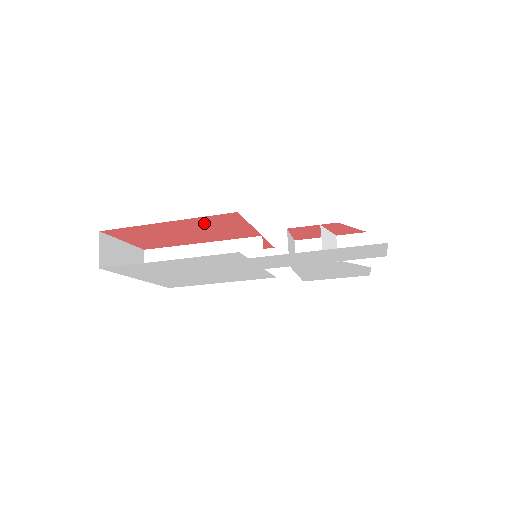
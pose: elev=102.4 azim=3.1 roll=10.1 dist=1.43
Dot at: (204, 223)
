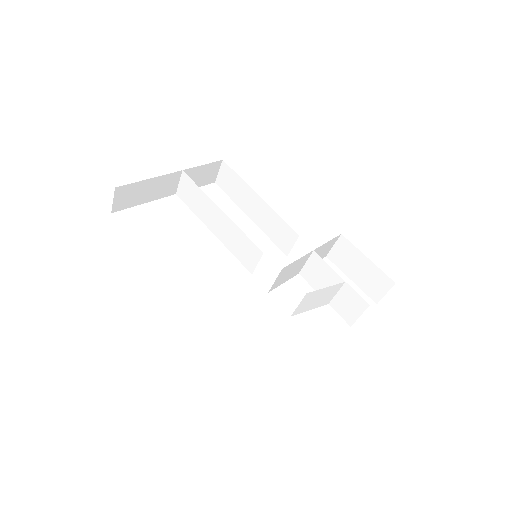
Dot at: occluded
